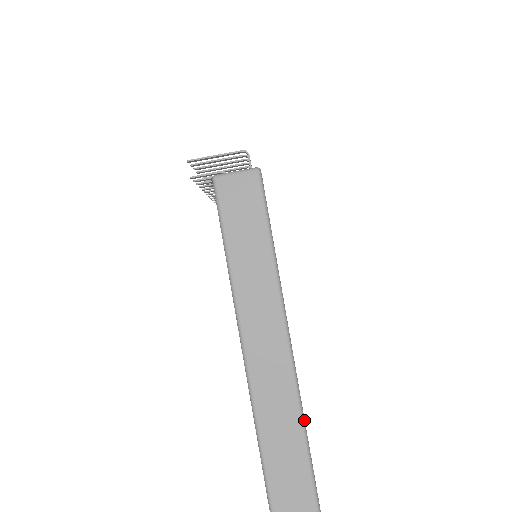
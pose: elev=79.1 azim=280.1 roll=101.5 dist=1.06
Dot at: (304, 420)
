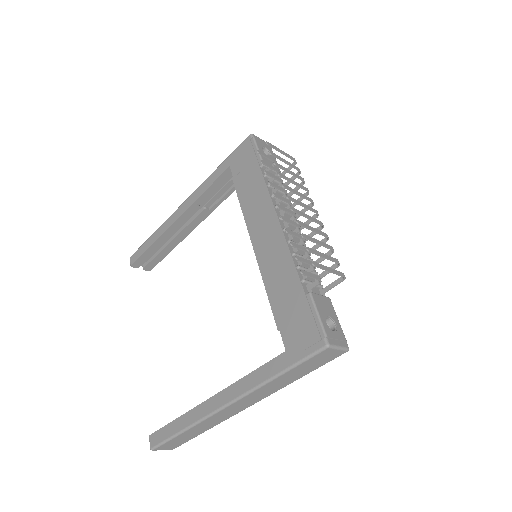
Dot at: (226, 419)
